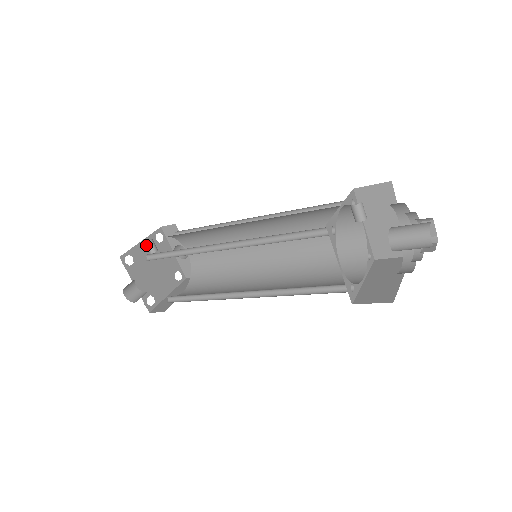
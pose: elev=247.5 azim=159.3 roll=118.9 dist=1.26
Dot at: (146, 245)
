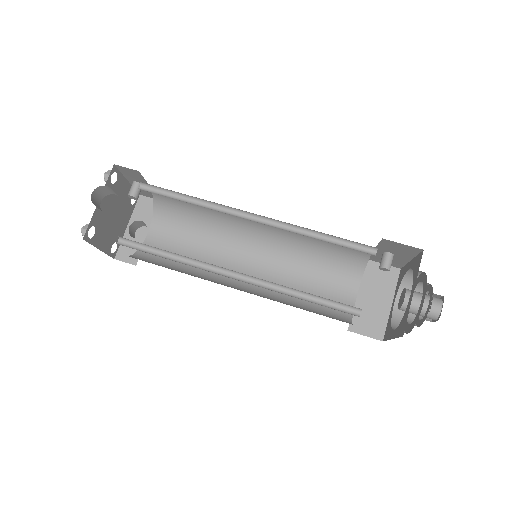
Dot at: (134, 185)
